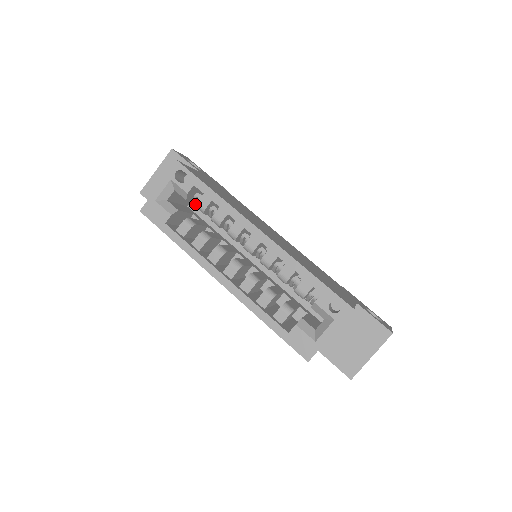
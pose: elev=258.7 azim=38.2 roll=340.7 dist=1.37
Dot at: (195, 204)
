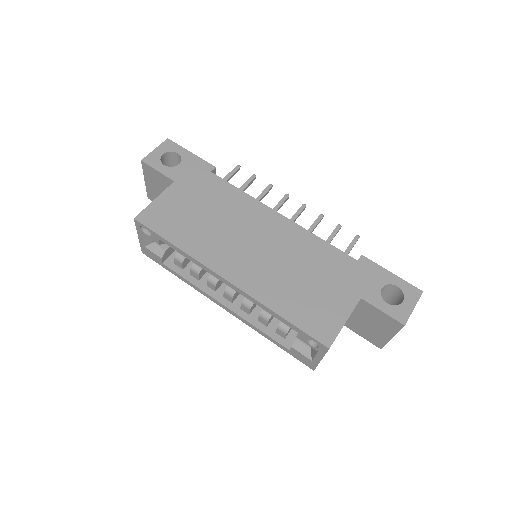
Dot at: occluded
